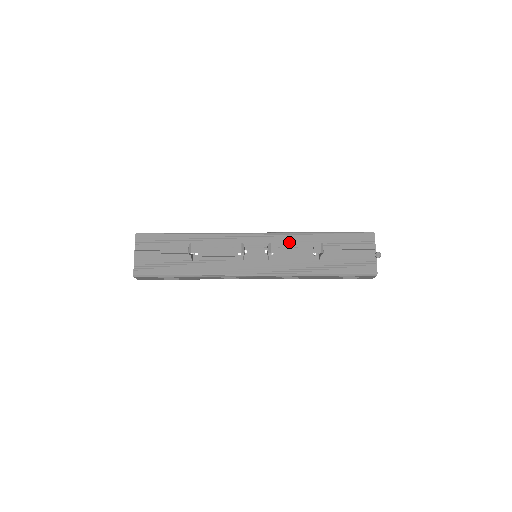
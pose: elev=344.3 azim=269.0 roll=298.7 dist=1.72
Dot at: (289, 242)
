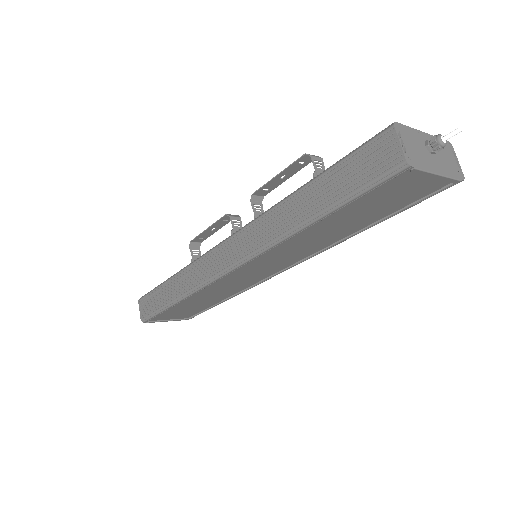
Dot at: occluded
